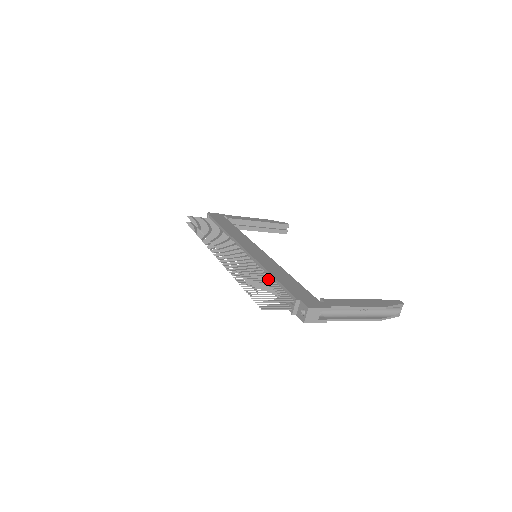
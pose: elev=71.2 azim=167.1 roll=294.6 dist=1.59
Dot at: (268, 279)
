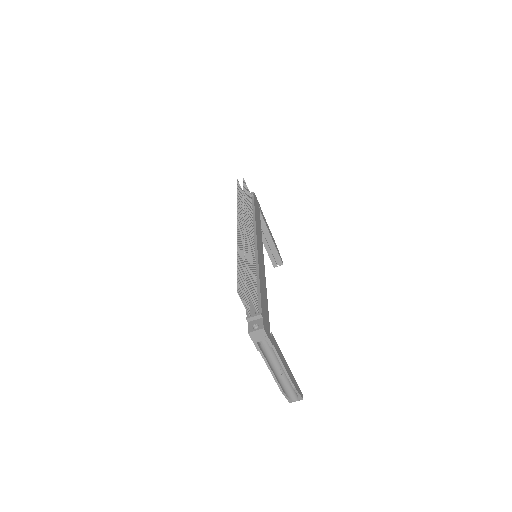
Dot at: (255, 279)
